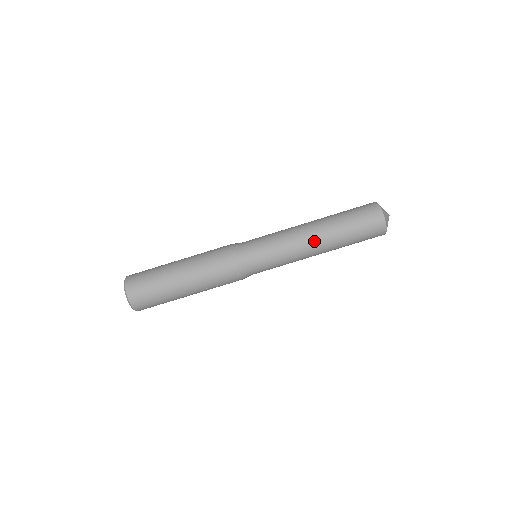
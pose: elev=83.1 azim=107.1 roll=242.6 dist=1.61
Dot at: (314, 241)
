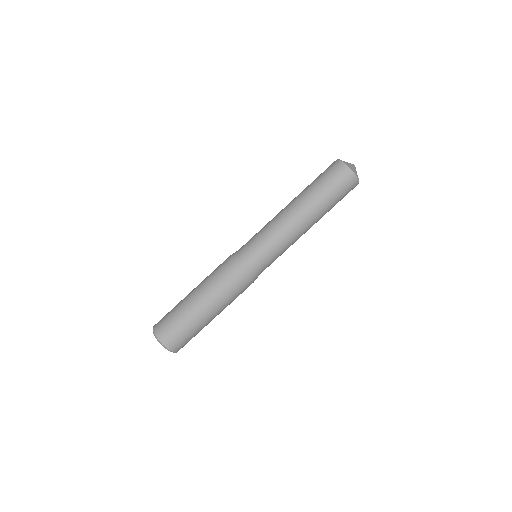
Dot at: (305, 225)
